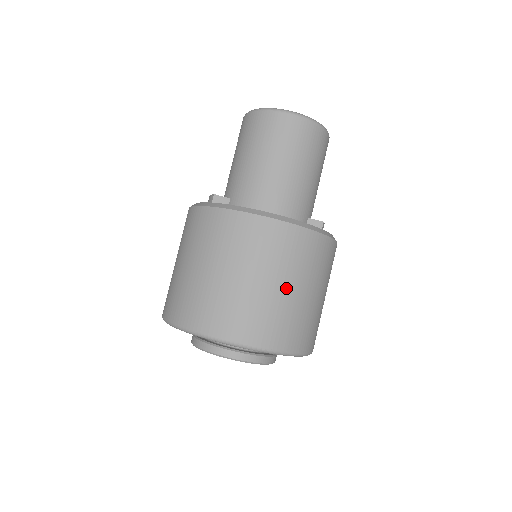
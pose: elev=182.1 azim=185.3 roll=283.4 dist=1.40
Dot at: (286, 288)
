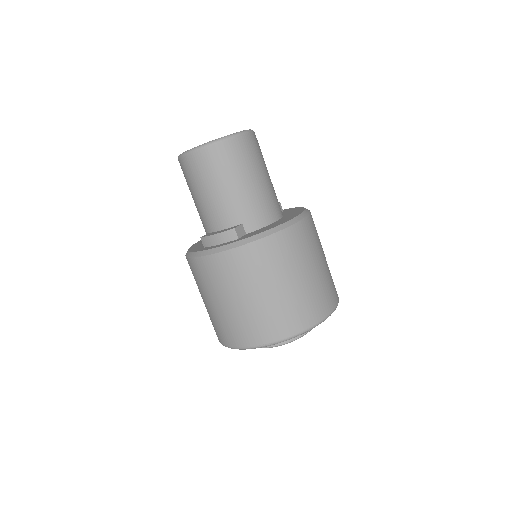
Dot at: occluded
